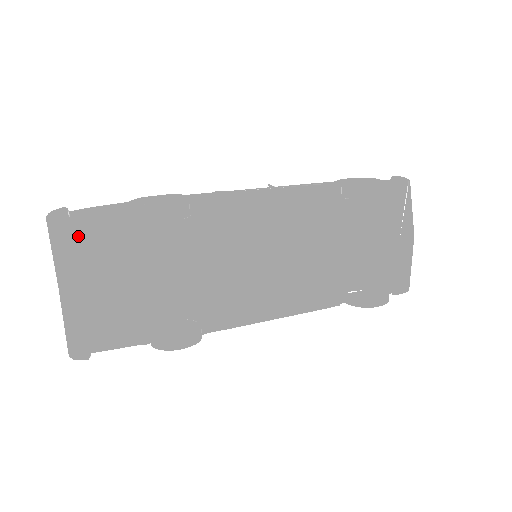
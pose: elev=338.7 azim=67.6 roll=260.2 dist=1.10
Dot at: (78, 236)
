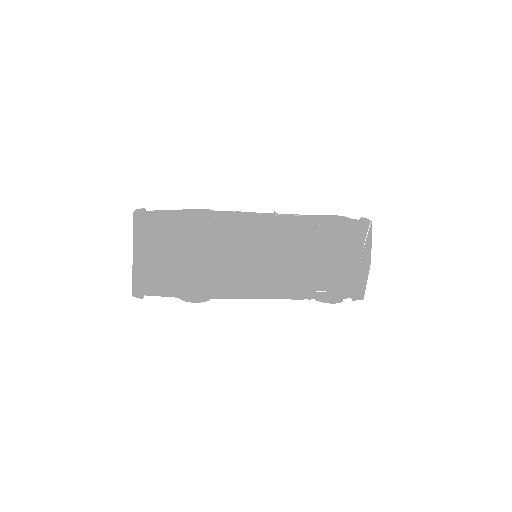
Dot at: (148, 226)
